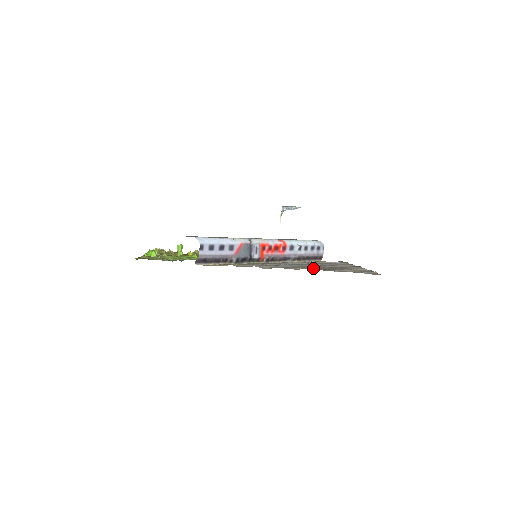
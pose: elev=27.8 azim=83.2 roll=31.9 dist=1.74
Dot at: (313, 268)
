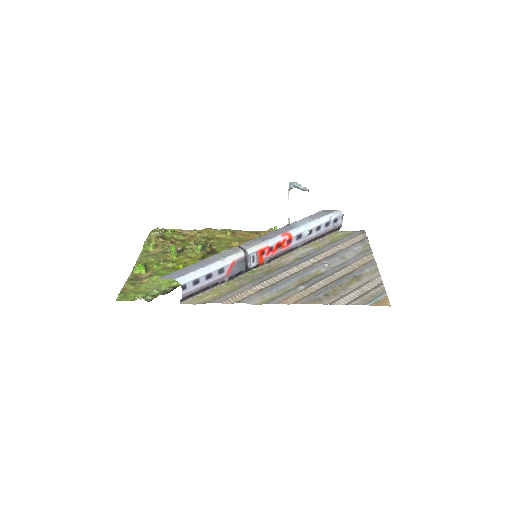
Dot at: (312, 295)
